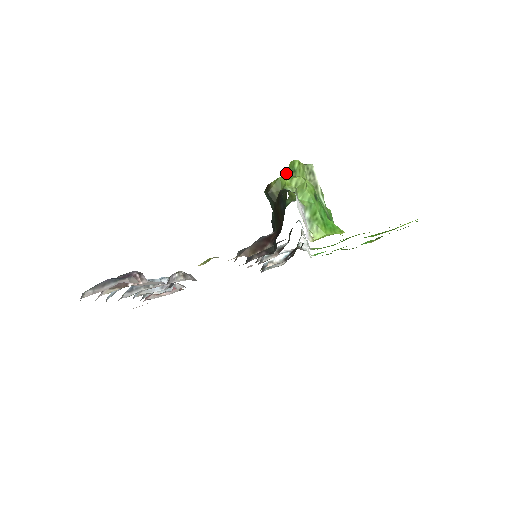
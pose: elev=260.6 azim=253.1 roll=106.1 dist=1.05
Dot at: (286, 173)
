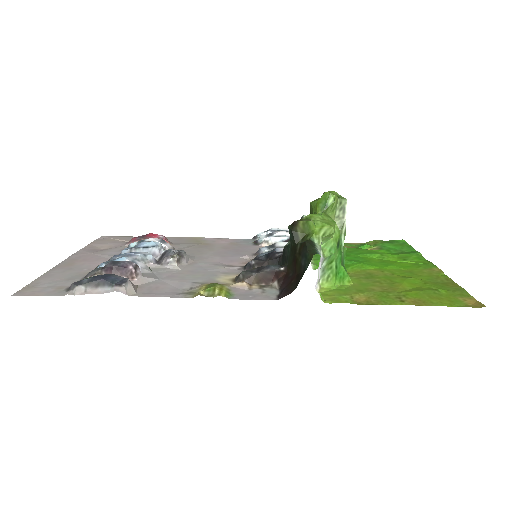
Dot at: (317, 201)
